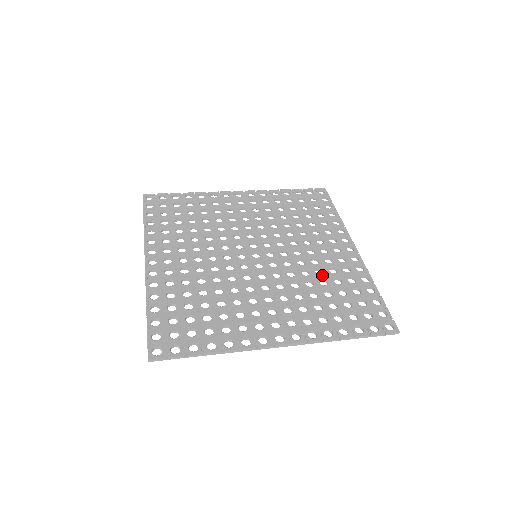
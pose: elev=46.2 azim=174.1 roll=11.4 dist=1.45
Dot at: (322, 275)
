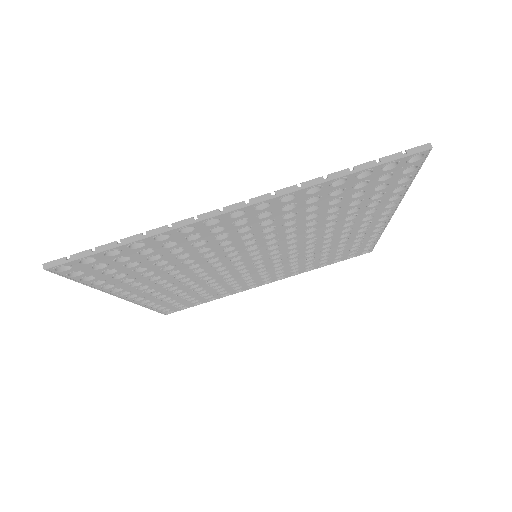
Dot at: (331, 216)
